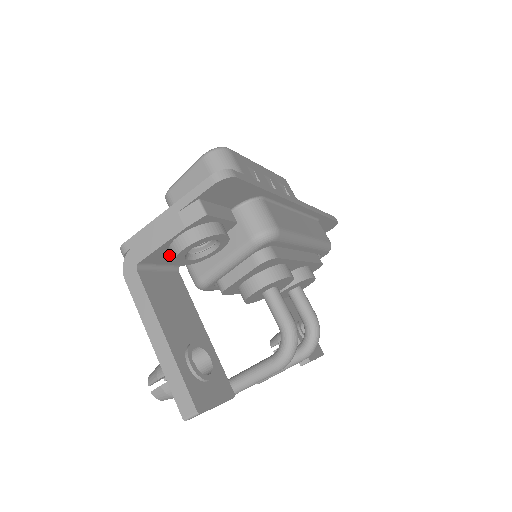
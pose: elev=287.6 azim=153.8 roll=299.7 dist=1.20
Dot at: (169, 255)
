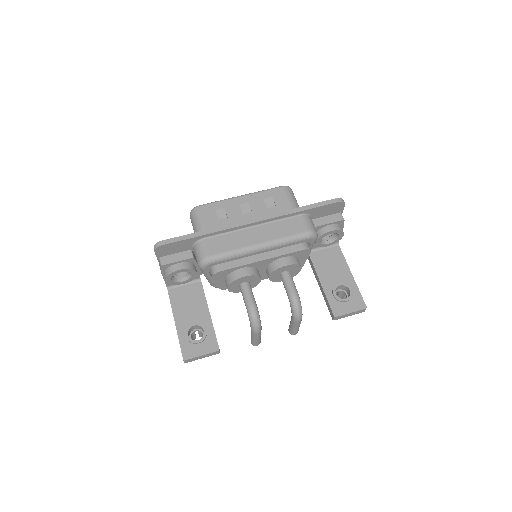
Dot at: occluded
